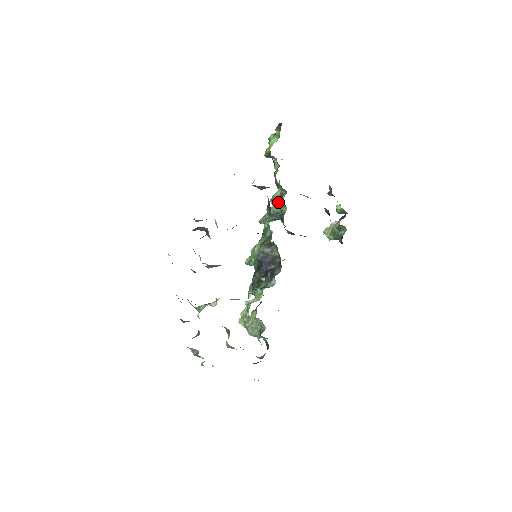
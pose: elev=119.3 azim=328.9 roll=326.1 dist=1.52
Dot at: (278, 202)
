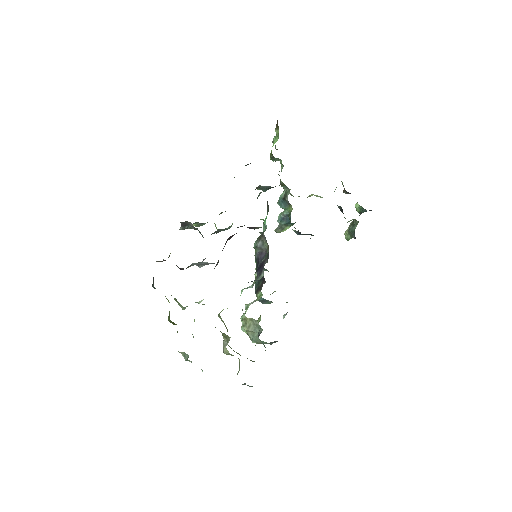
Dot at: (284, 203)
